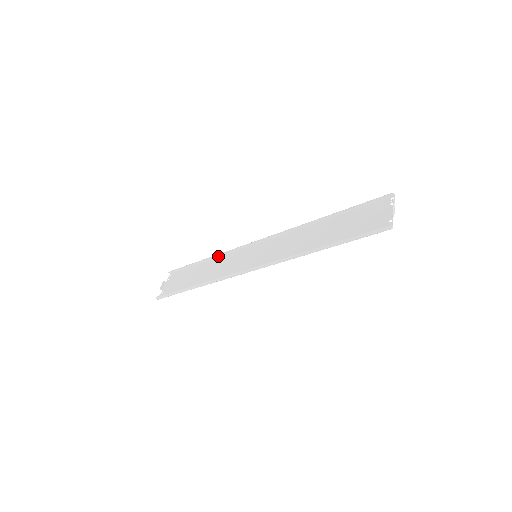
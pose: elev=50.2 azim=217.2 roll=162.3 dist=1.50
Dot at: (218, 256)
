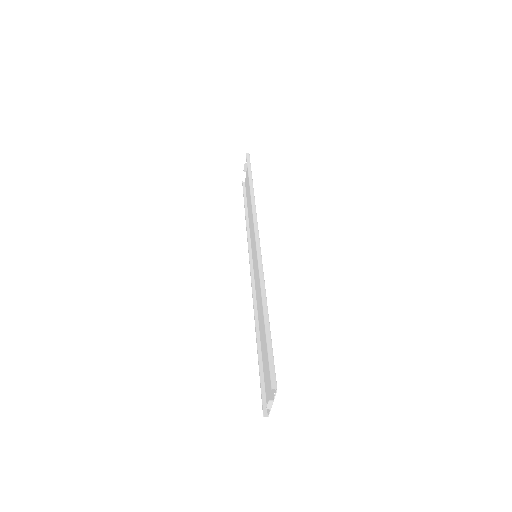
Dot at: (253, 198)
